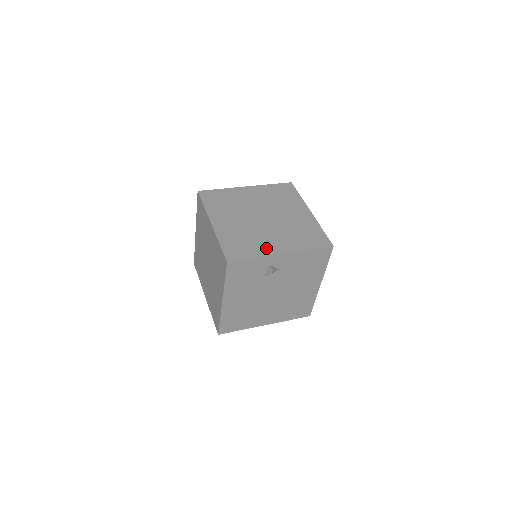
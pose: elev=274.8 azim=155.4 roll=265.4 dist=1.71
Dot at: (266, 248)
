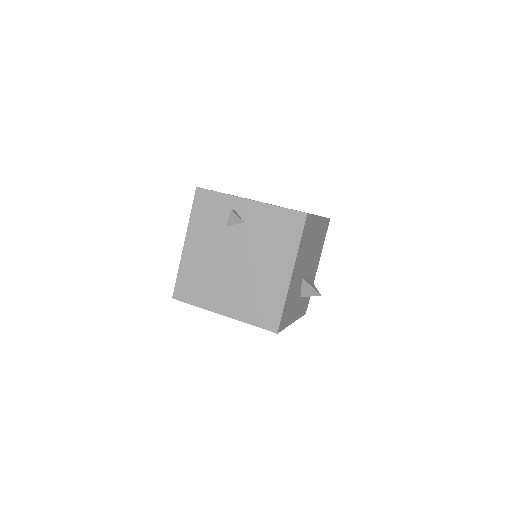
Dot at: occluded
